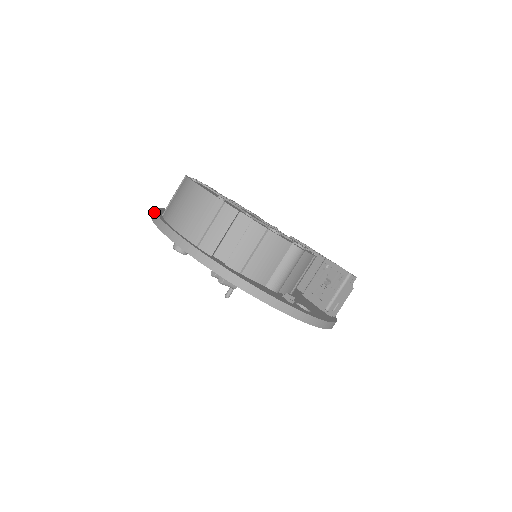
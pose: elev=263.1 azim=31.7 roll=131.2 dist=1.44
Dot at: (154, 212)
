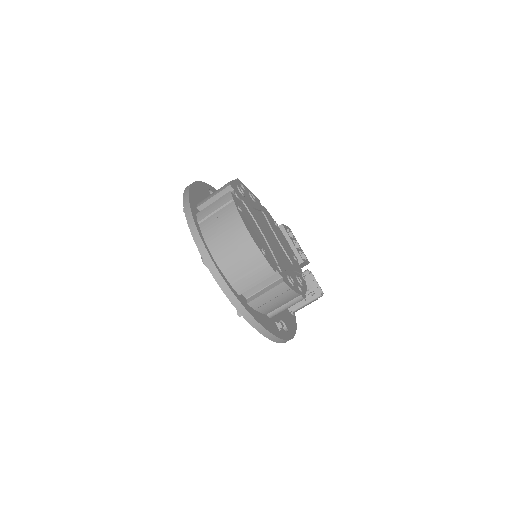
Dot at: (191, 218)
